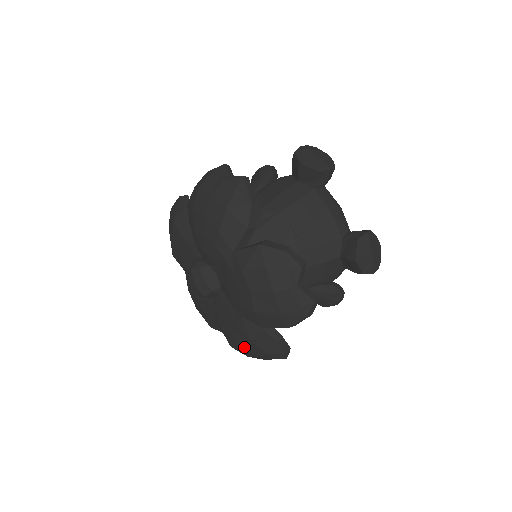
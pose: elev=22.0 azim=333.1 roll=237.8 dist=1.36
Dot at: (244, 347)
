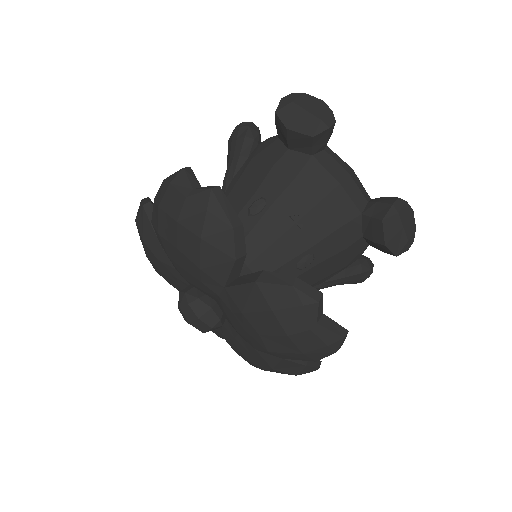
Dot at: (266, 370)
